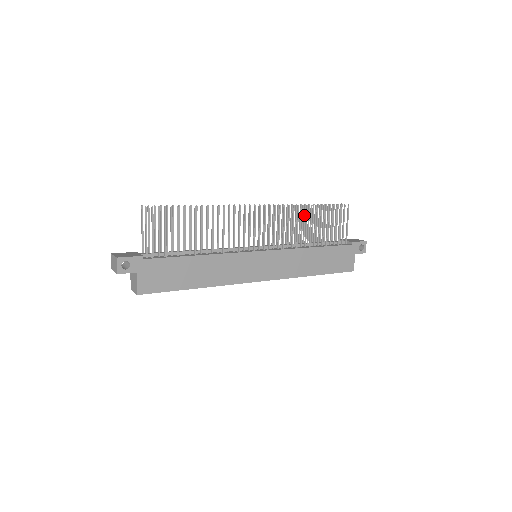
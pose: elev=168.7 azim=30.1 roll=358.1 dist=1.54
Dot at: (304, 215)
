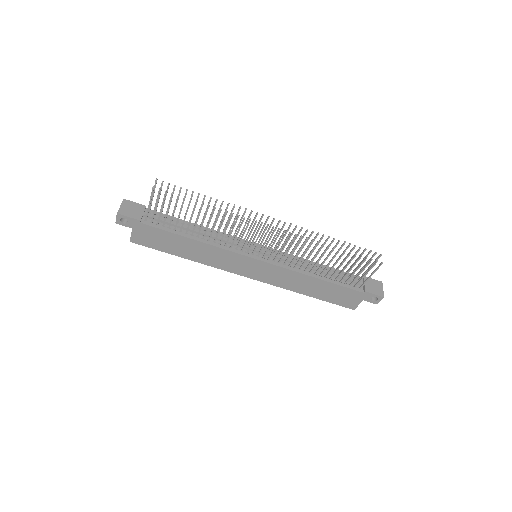
Dot at: occluded
